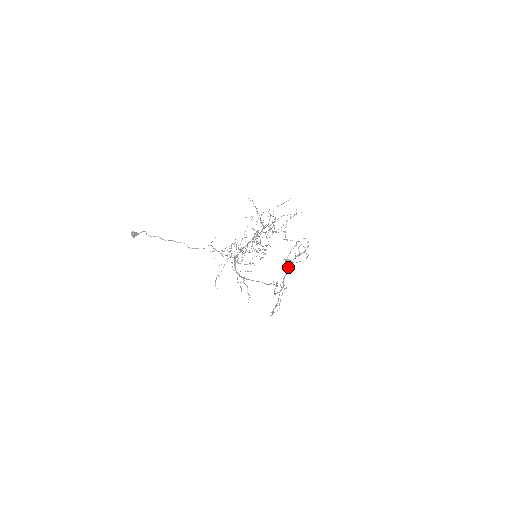
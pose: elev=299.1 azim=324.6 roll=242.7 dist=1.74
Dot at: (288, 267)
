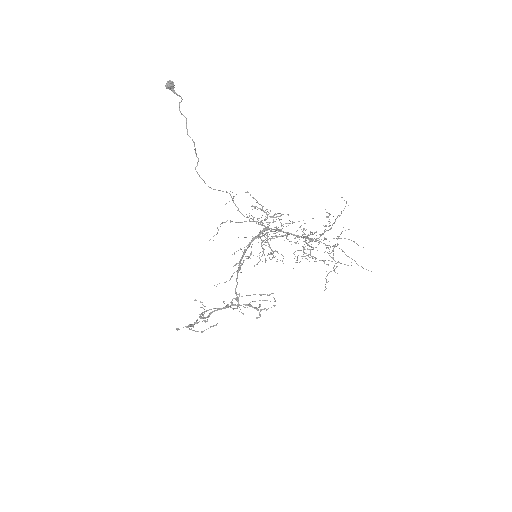
Dot at: (231, 305)
